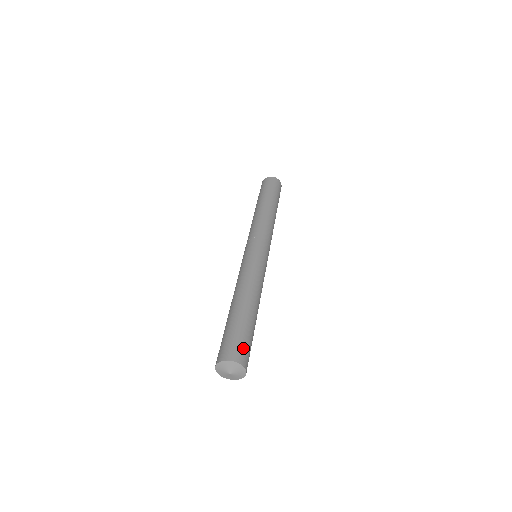
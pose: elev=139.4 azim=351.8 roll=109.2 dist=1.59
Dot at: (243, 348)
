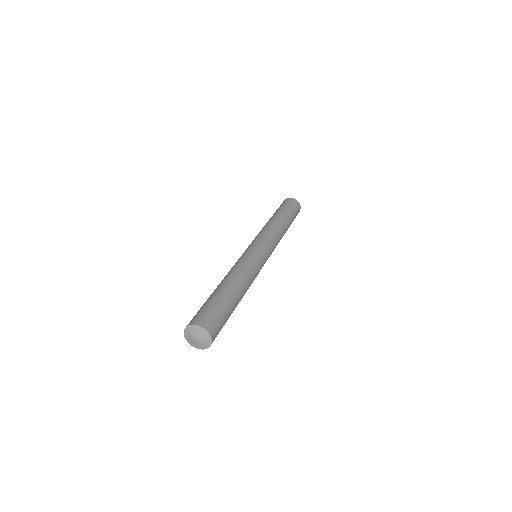
Dot at: (204, 314)
